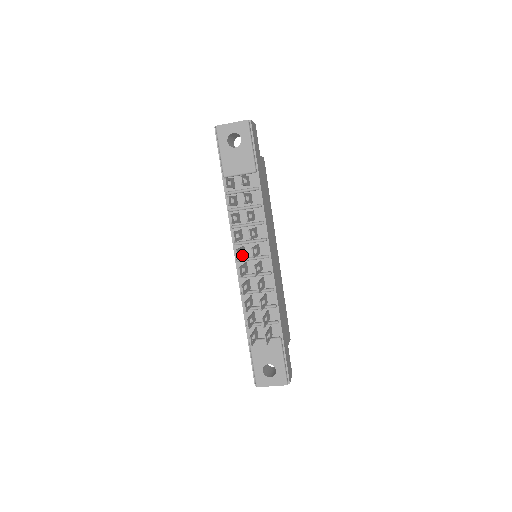
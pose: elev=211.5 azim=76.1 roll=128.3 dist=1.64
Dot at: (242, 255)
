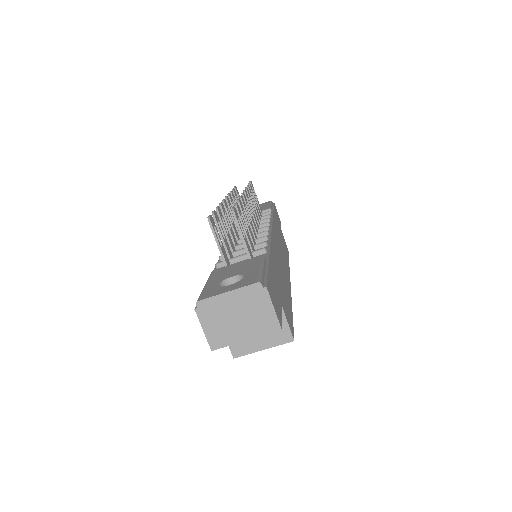
Dot at: occluded
